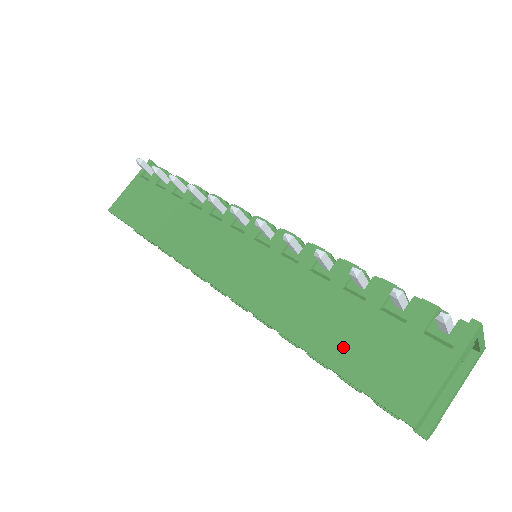
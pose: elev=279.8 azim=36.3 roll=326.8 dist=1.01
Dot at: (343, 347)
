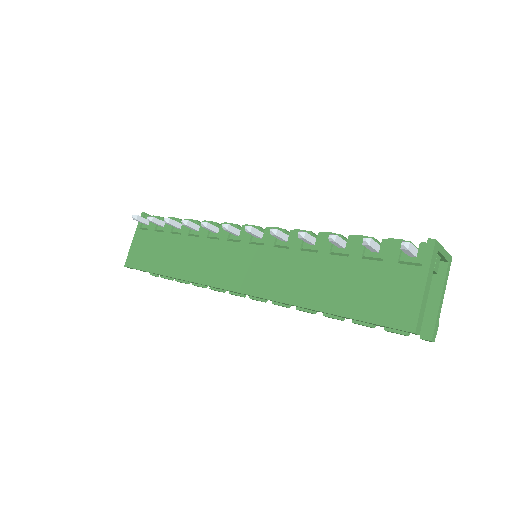
Dot at: (345, 297)
